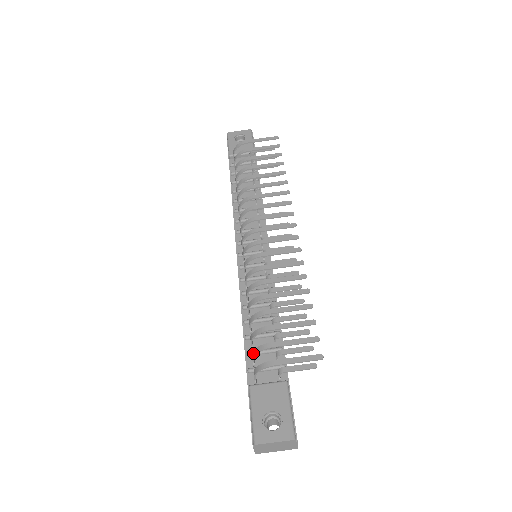
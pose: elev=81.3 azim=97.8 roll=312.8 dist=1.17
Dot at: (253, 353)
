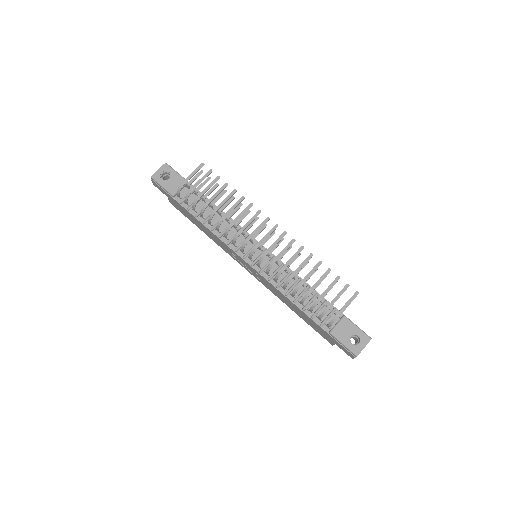
Dot at: (321, 316)
